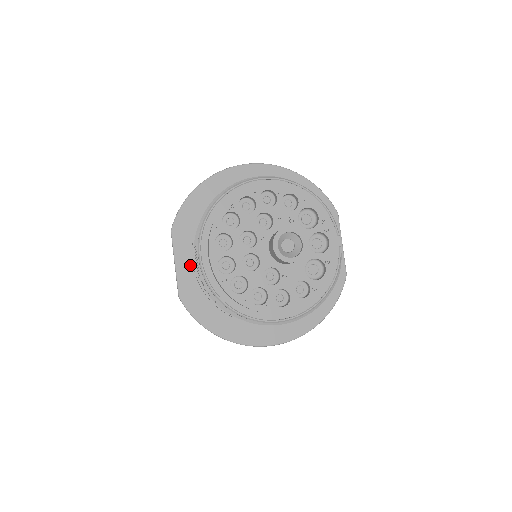
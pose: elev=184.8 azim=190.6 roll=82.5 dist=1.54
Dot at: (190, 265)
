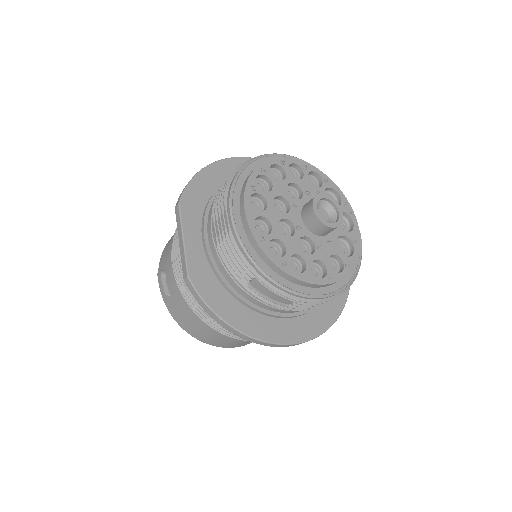
Dot at: (200, 243)
